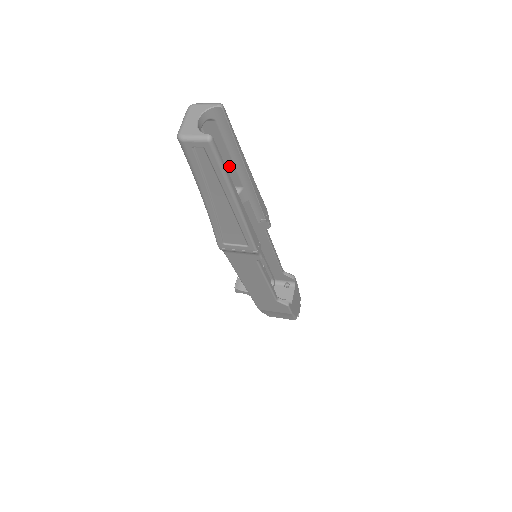
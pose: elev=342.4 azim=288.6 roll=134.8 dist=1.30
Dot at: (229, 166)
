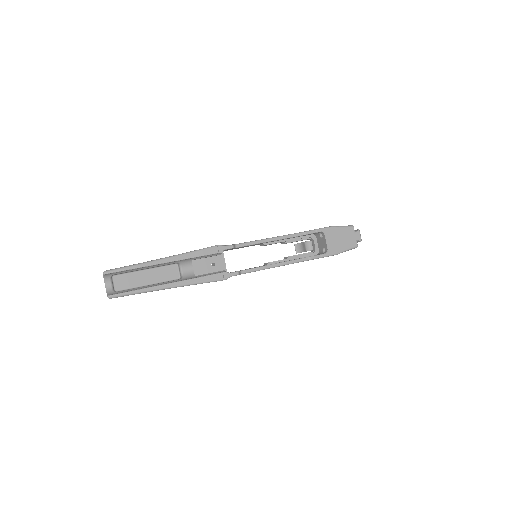
Dot at: occluded
